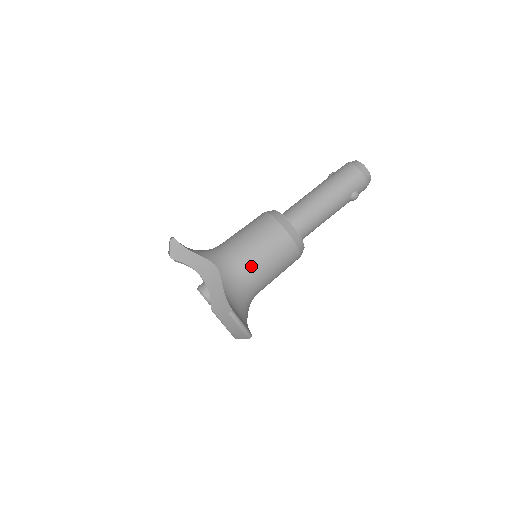
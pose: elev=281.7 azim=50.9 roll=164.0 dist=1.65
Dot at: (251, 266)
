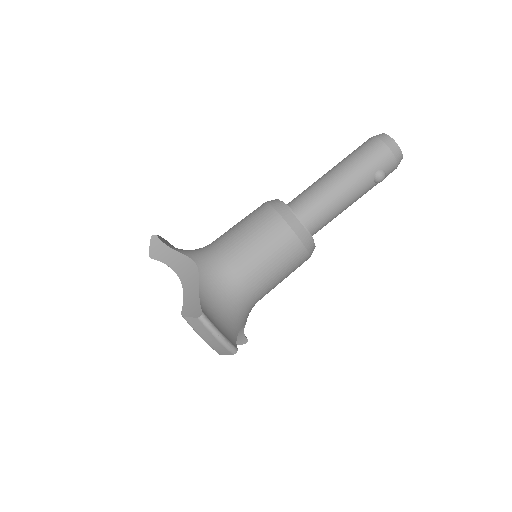
Dot at: (239, 264)
